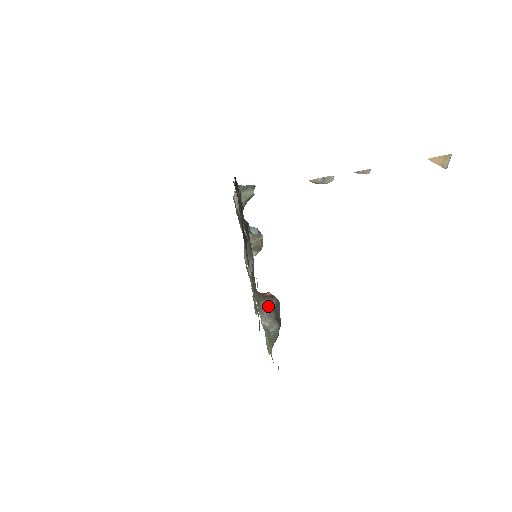
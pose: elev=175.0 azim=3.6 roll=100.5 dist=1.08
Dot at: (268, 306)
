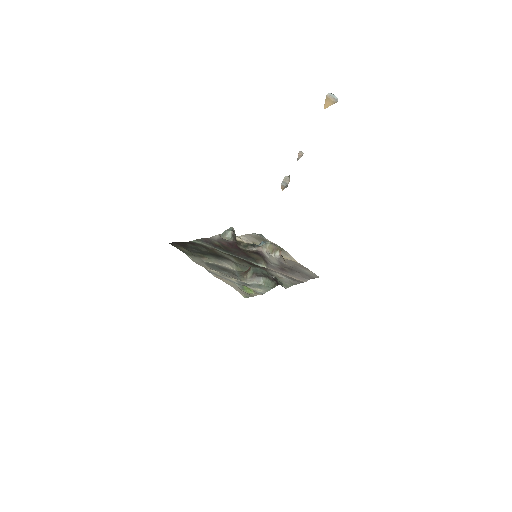
Dot at: (248, 274)
